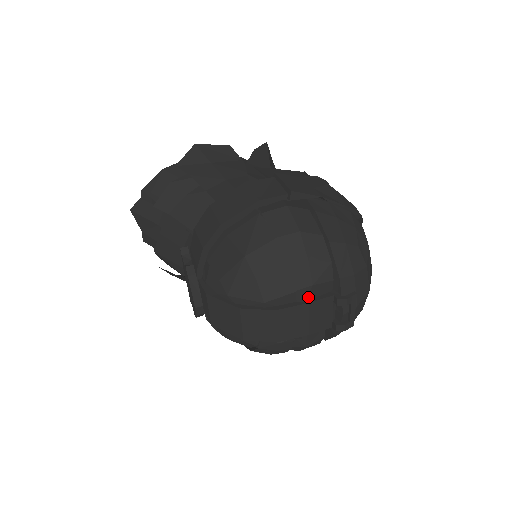
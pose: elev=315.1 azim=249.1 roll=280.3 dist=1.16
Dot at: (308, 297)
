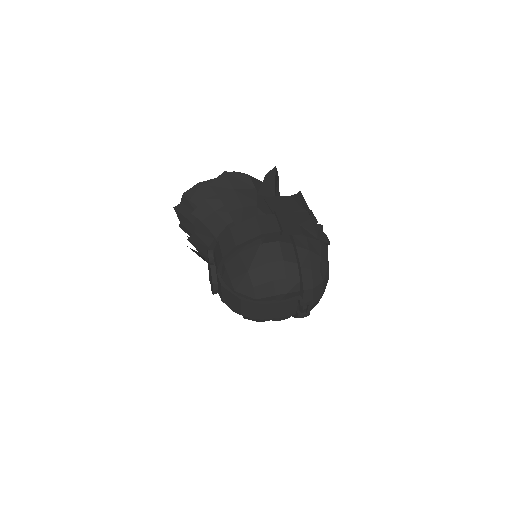
Dot at: (283, 299)
